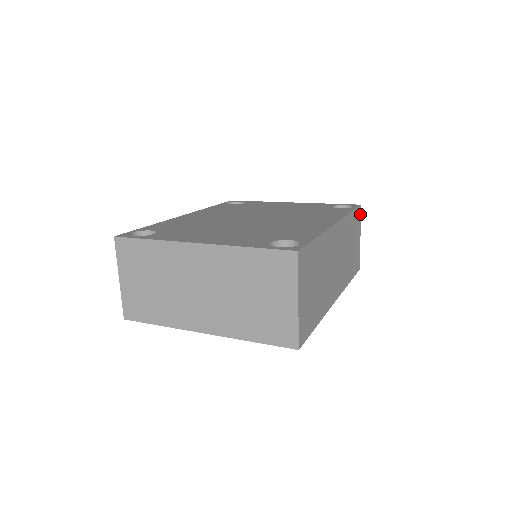
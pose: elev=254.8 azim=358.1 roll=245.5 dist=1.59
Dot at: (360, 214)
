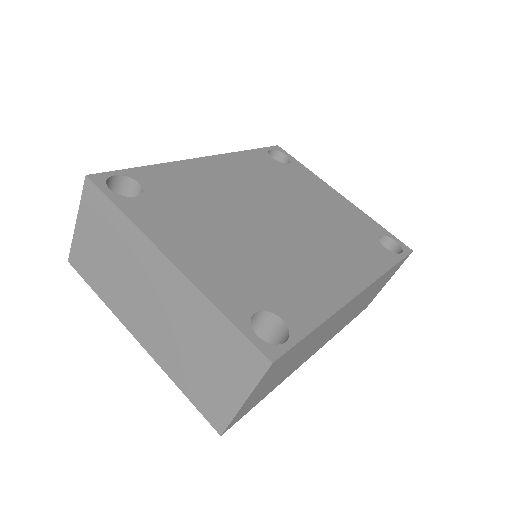
Dot at: occluded
